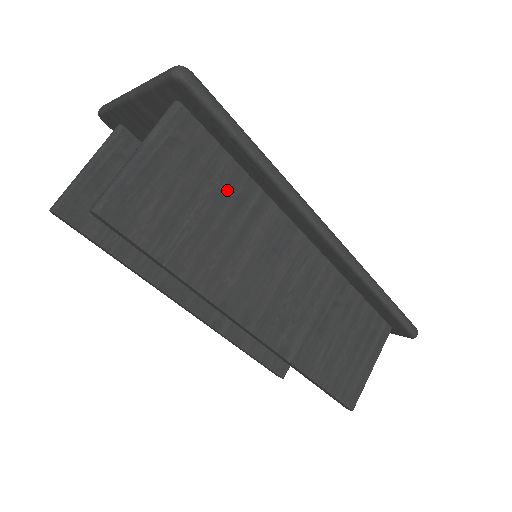
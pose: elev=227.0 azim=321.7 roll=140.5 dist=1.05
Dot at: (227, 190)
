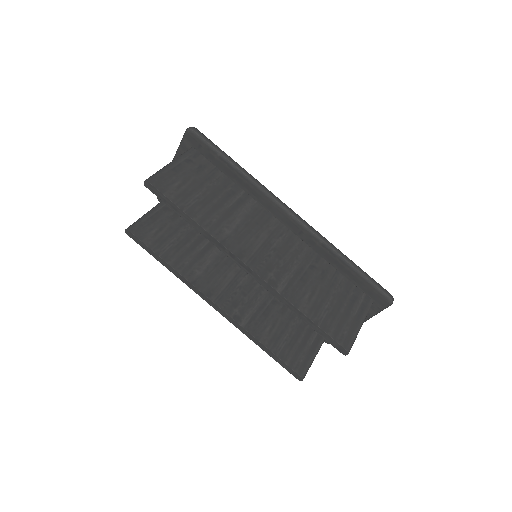
Dot at: (222, 187)
